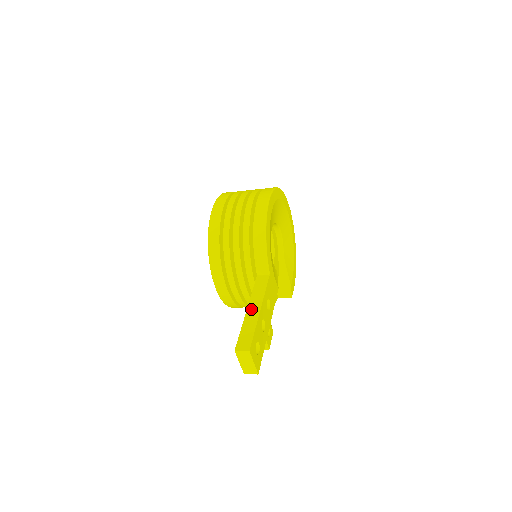
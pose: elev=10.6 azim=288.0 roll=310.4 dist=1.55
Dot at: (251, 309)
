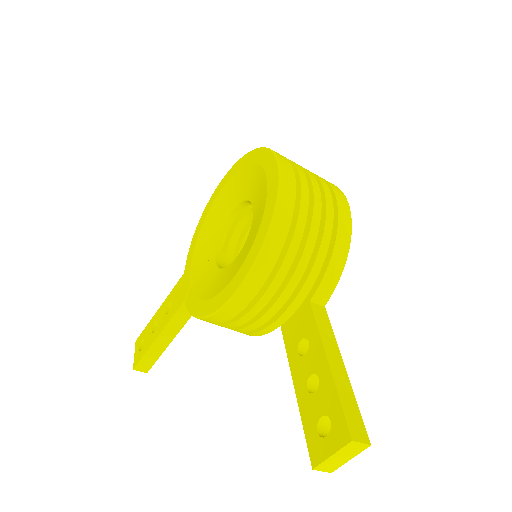
Dot at: (334, 362)
